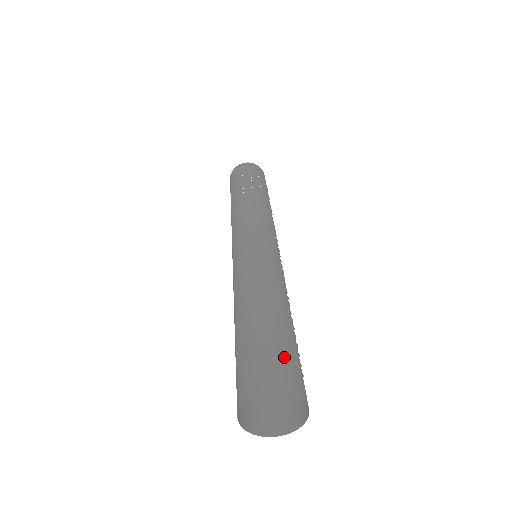
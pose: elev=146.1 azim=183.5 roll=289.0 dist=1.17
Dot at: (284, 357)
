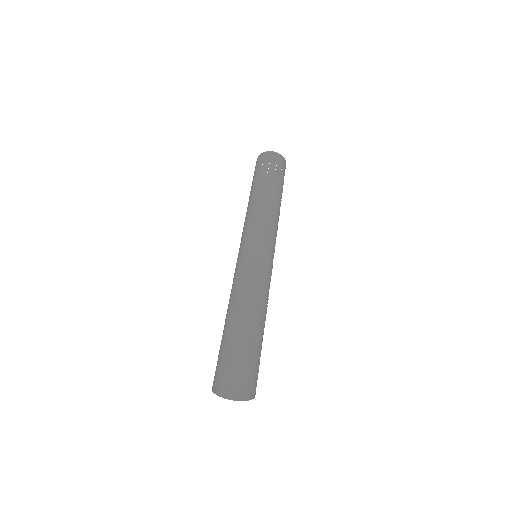
Dot at: (258, 366)
